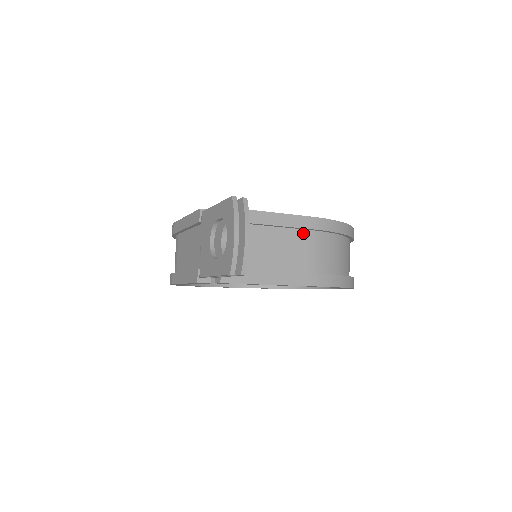
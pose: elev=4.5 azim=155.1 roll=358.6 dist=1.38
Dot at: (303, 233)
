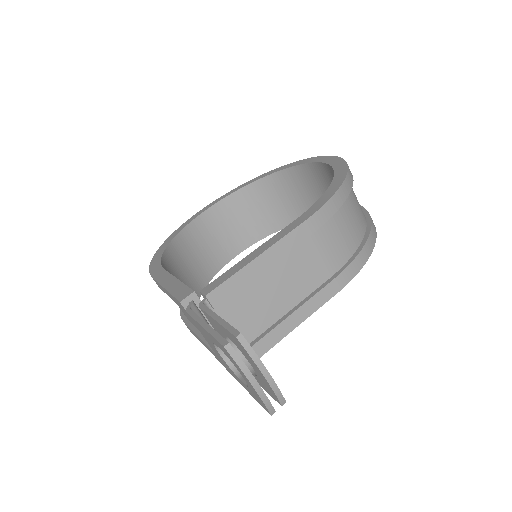
Dot at: (303, 243)
